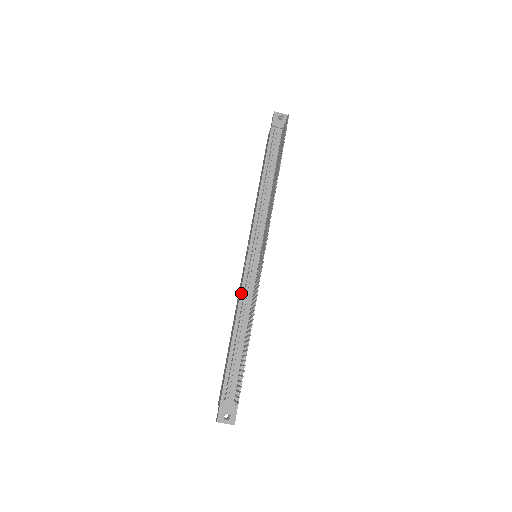
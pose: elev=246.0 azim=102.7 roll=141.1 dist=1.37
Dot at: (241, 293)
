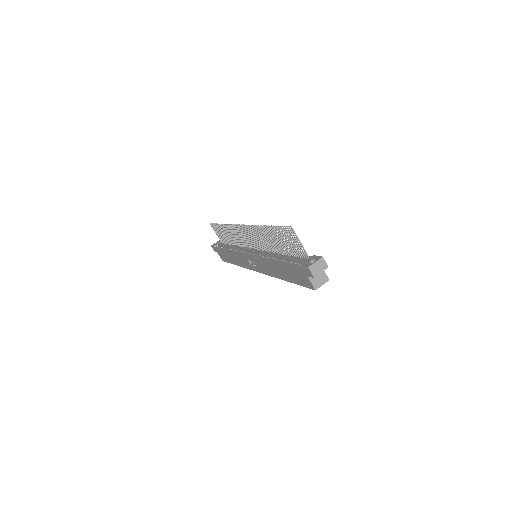
Dot at: (260, 258)
